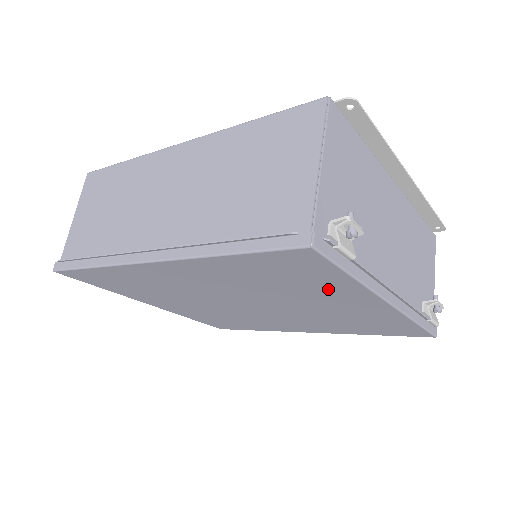
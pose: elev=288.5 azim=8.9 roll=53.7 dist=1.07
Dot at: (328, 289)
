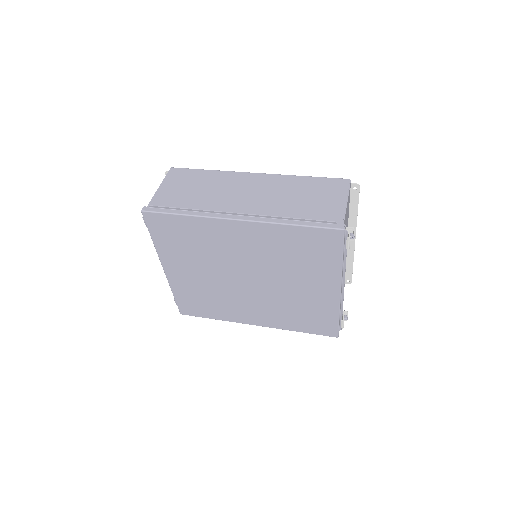
Dot at: (319, 269)
